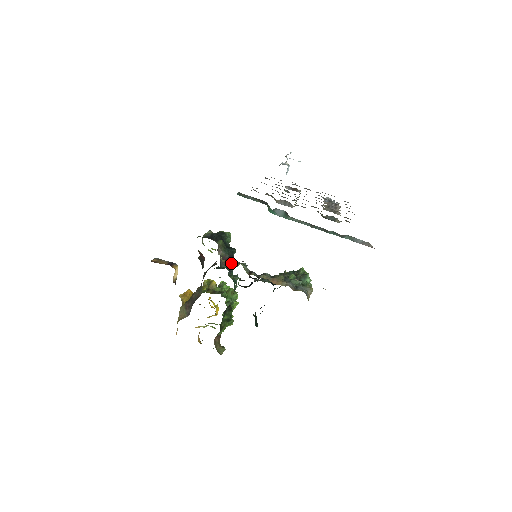
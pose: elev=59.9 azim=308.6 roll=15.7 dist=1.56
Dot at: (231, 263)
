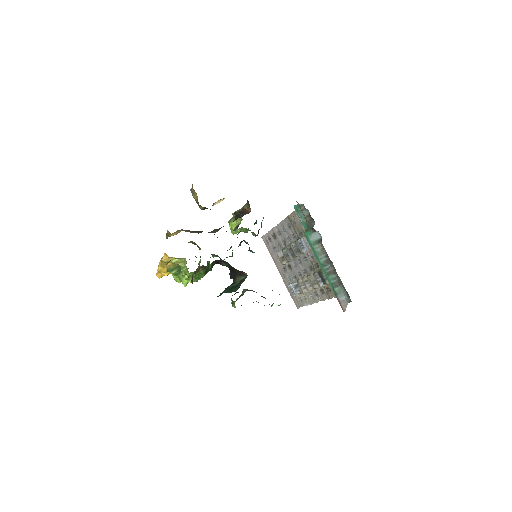
Dot at: occluded
